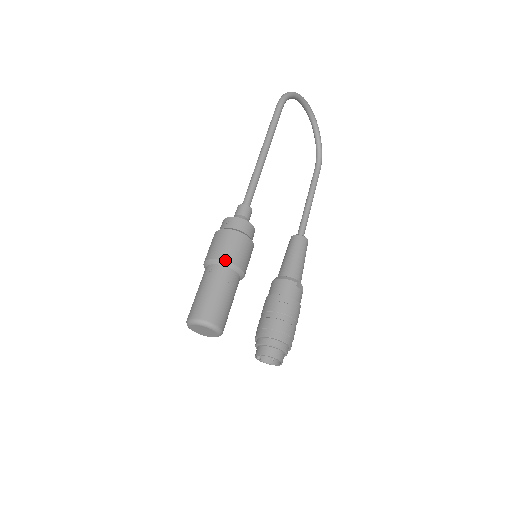
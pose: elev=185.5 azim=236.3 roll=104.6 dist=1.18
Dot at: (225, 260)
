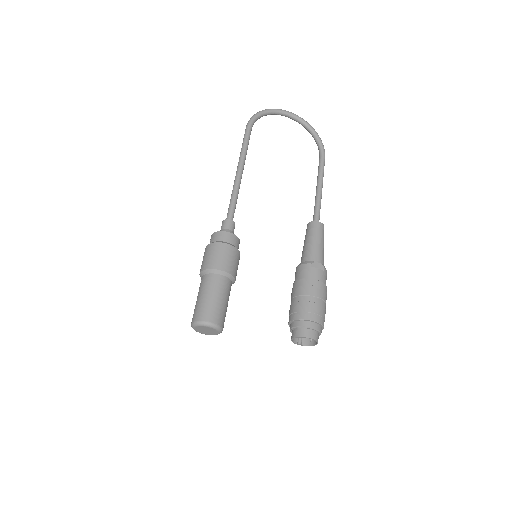
Dot at: (206, 269)
